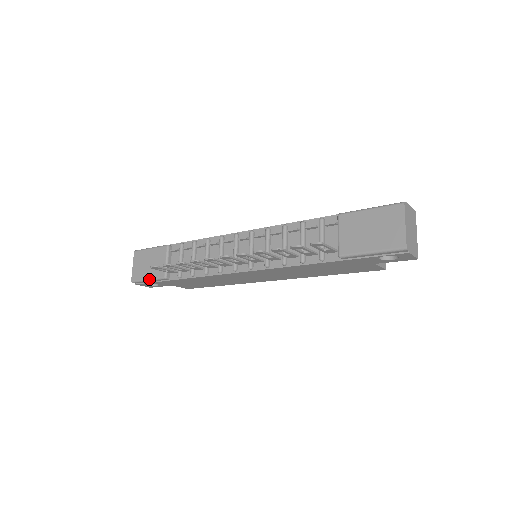
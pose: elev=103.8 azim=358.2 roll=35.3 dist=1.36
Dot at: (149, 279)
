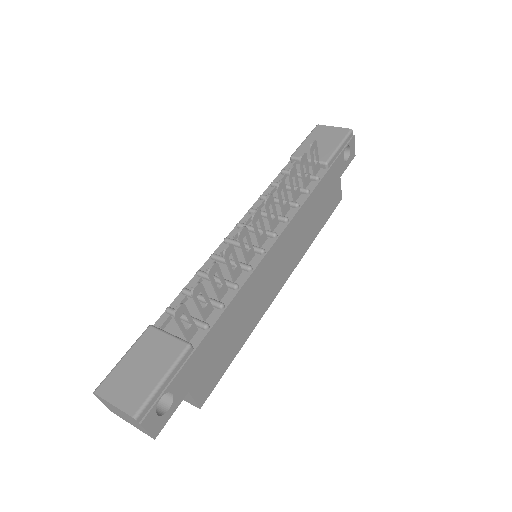
Dot at: (165, 375)
